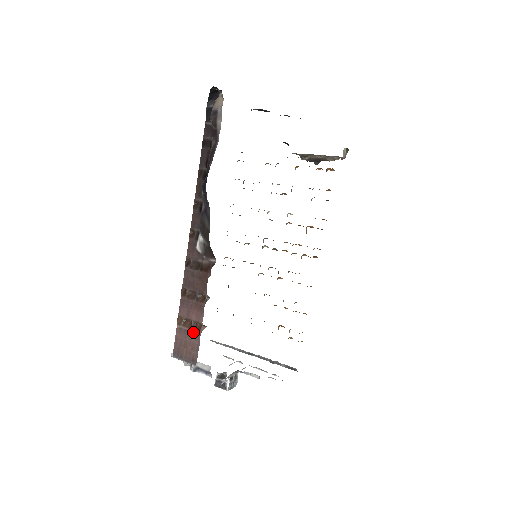
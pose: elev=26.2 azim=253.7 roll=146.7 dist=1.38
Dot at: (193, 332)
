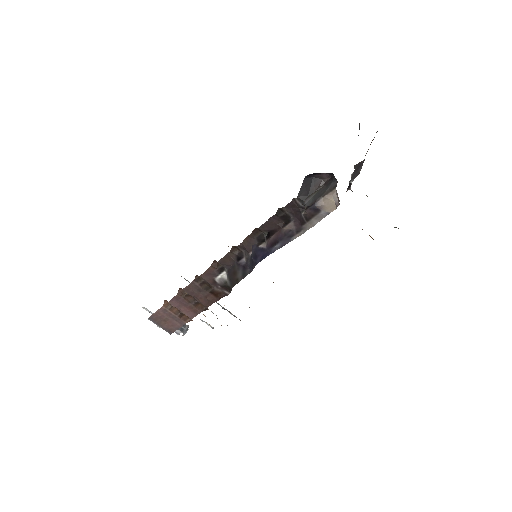
Dot at: (178, 319)
